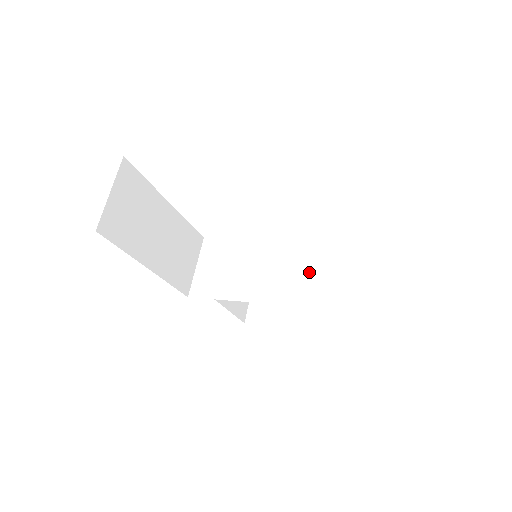
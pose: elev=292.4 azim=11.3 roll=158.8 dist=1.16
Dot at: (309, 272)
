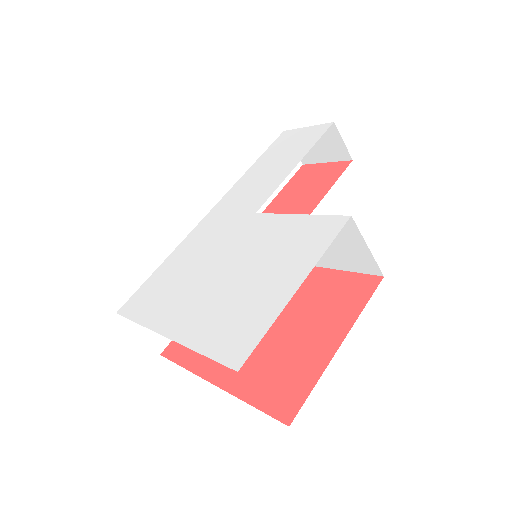
Dot at: occluded
